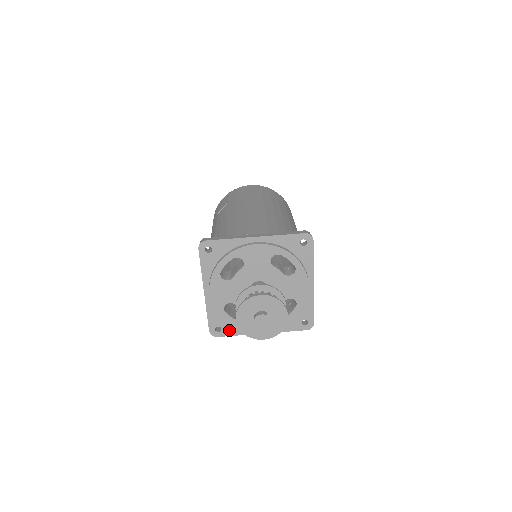
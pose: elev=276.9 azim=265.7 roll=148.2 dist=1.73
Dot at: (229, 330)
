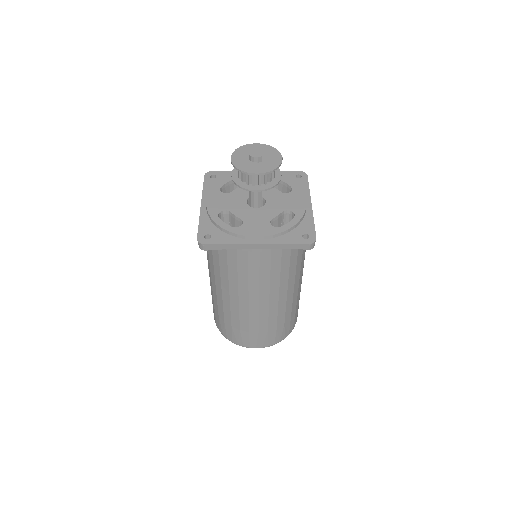
Dot at: (219, 239)
